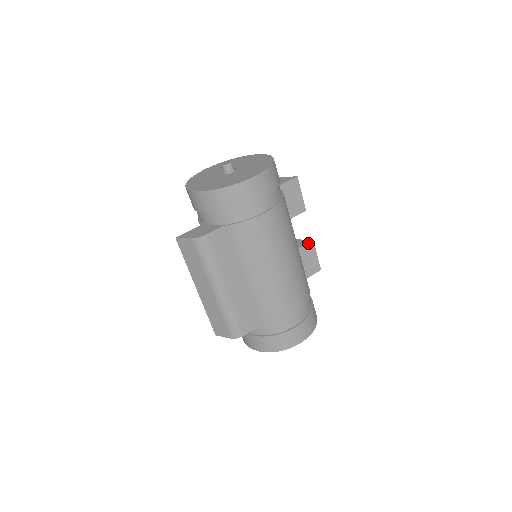
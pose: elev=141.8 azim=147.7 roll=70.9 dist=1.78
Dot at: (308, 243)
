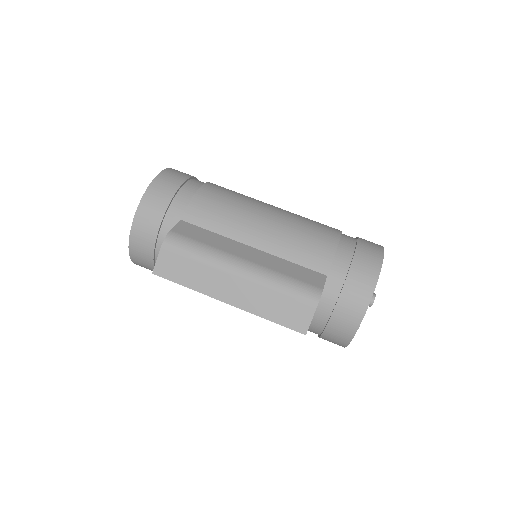
Dot at: occluded
